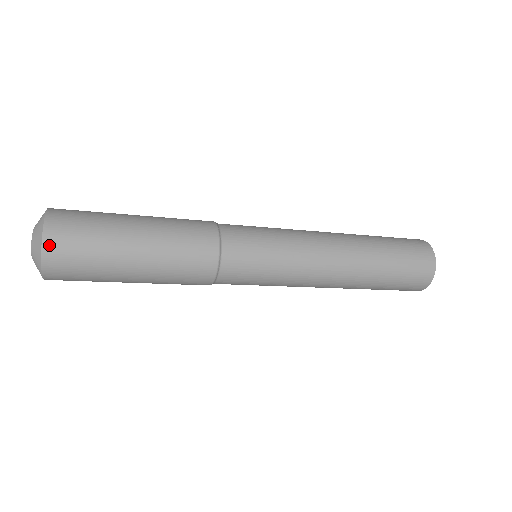
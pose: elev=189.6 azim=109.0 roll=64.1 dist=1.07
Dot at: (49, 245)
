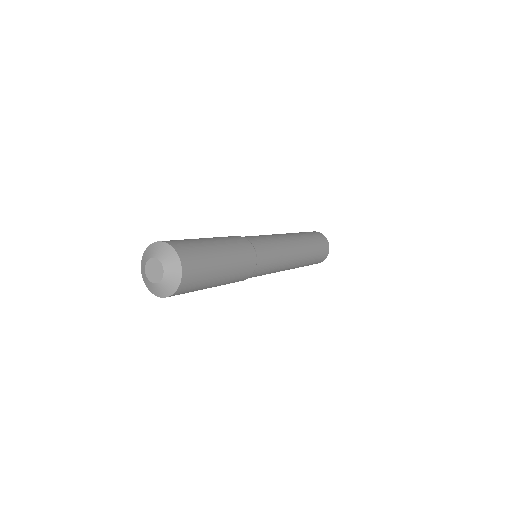
Dot at: (179, 251)
